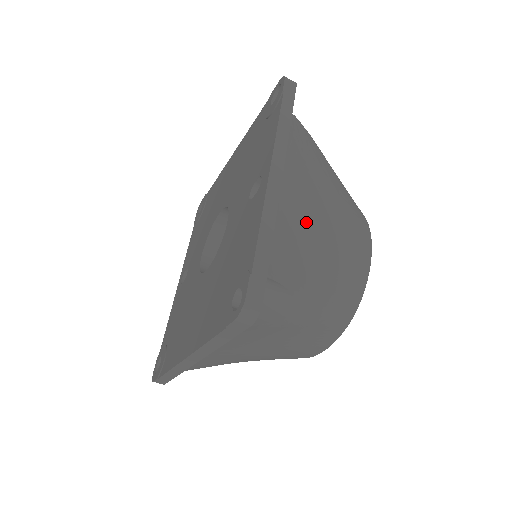
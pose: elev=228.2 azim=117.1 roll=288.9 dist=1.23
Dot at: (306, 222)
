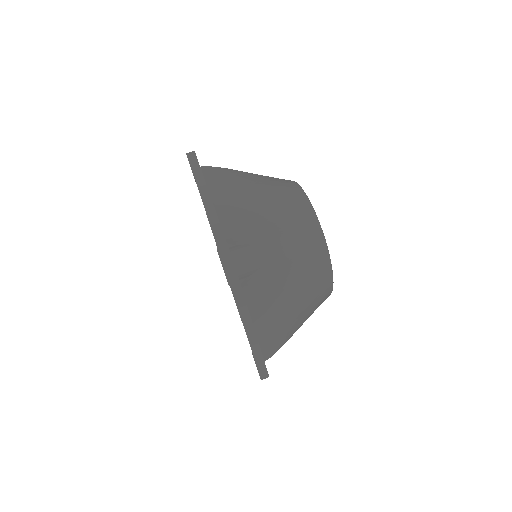
Dot at: occluded
